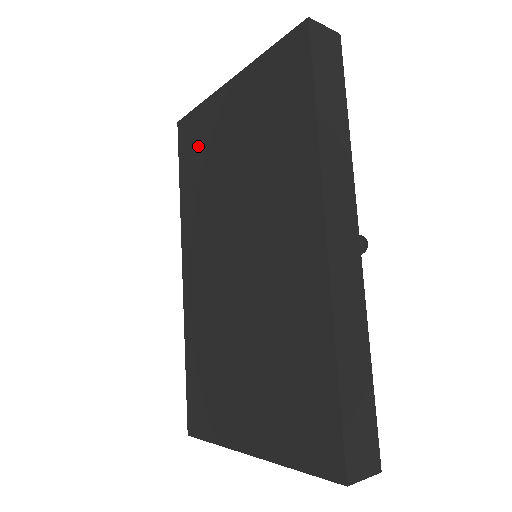
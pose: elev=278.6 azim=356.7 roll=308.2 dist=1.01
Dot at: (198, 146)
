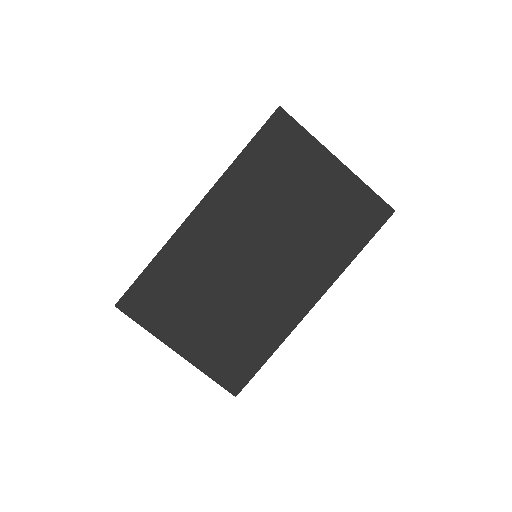
Dot at: (282, 154)
